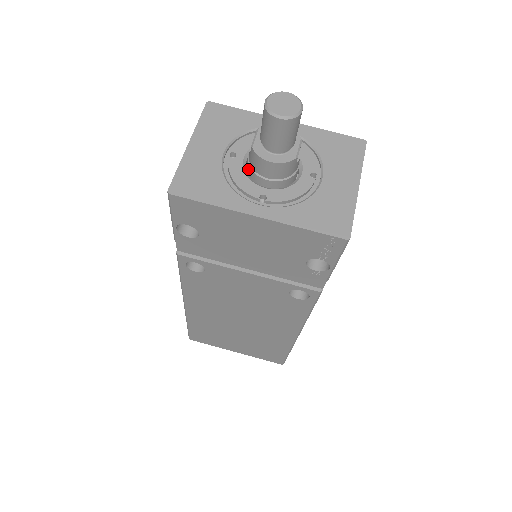
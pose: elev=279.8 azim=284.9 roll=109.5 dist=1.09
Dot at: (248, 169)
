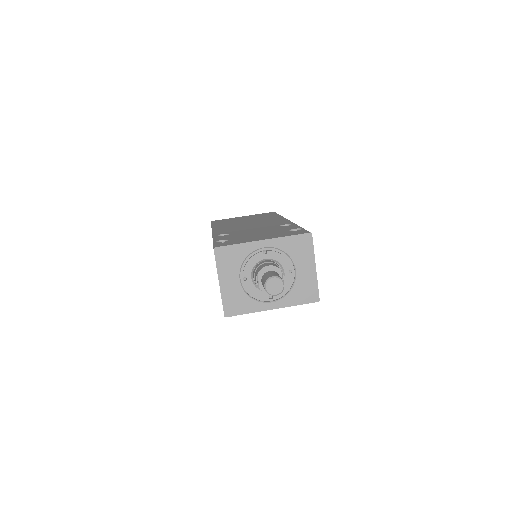
Dot at: (257, 285)
